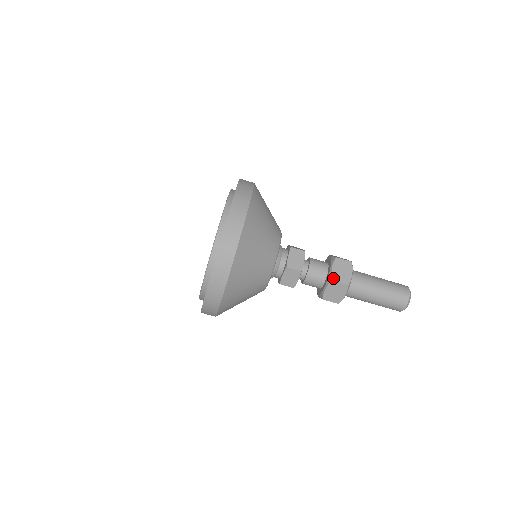
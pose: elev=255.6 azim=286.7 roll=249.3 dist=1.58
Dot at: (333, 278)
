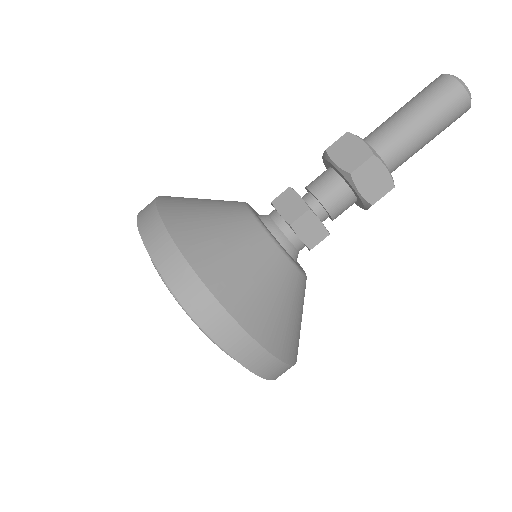
Dot at: (371, 202)
